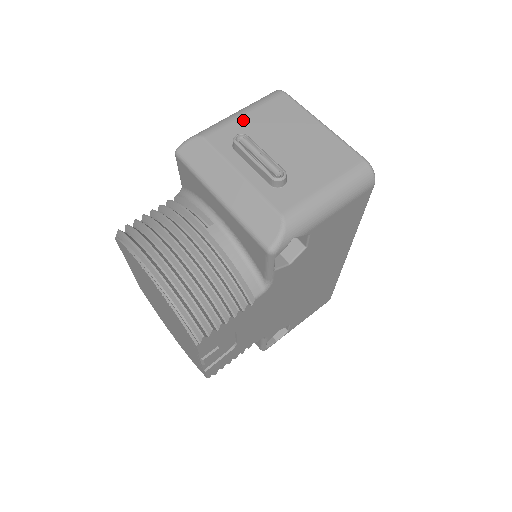
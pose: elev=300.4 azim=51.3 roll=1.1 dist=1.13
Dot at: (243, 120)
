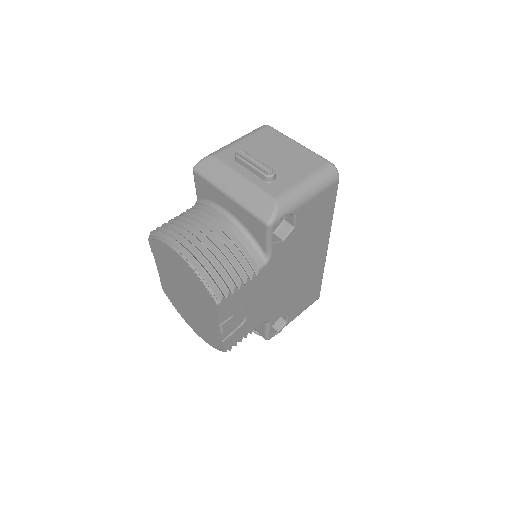
Dot at: (241, 144)
